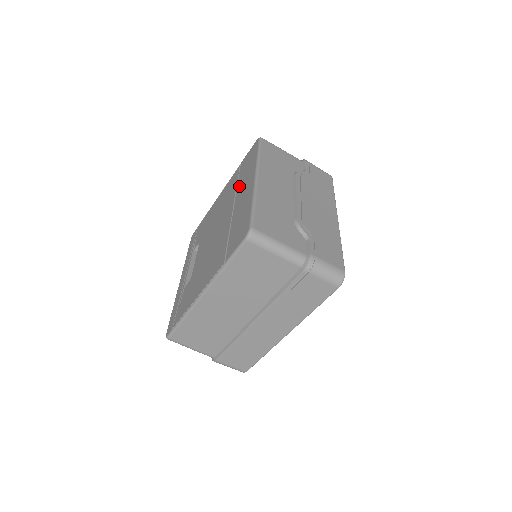
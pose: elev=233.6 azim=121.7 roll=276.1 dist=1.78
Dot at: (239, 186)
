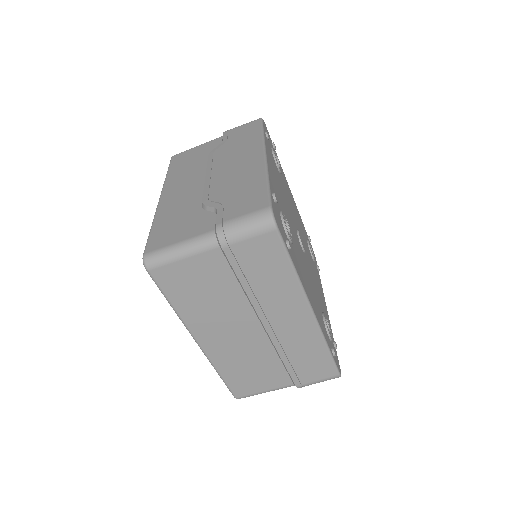
Dot at: occluded
